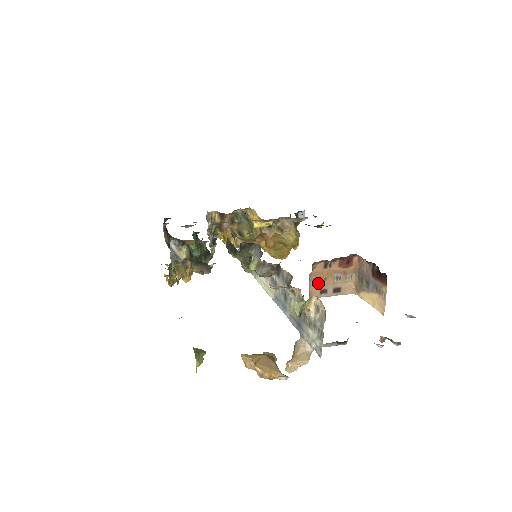
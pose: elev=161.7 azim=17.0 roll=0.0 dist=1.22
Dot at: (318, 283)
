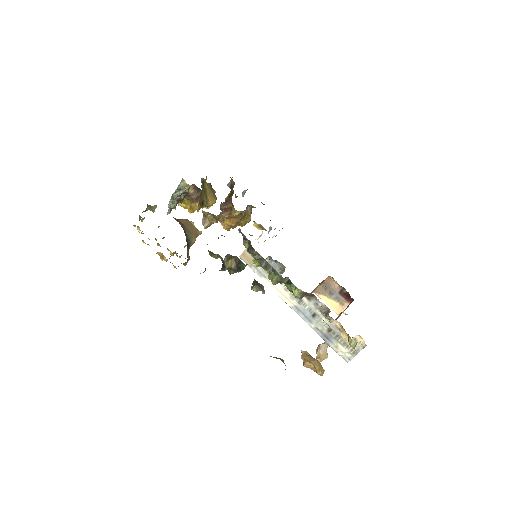
Dot at: occluded
